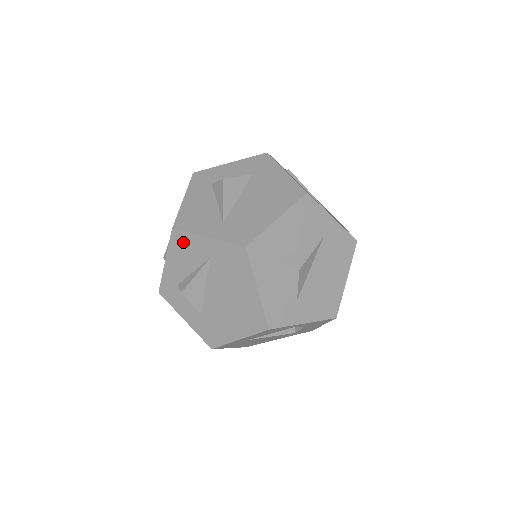
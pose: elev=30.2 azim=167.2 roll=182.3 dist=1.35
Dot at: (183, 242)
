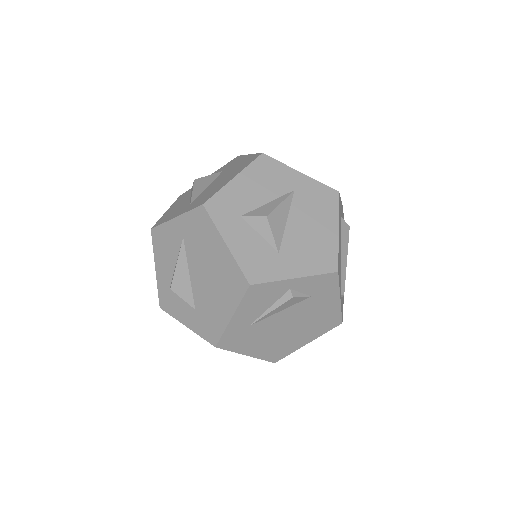
Dot at: (161, 237)
